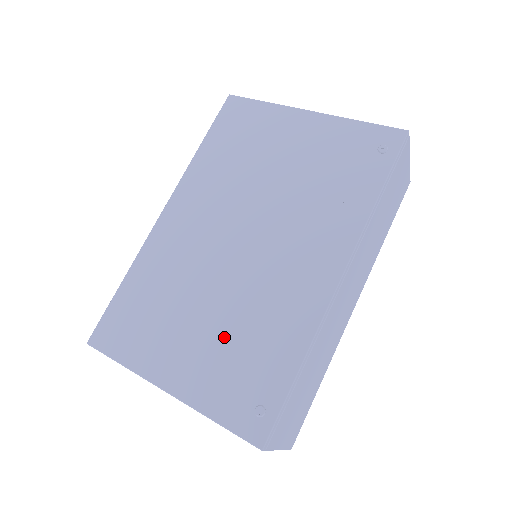
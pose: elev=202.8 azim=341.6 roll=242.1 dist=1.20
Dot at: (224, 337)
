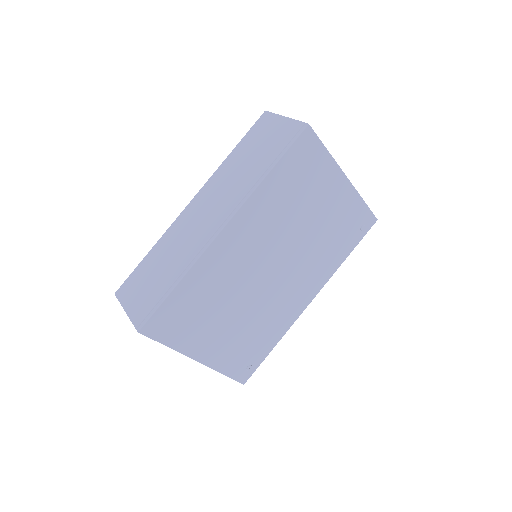
Dot at: (243, 331)
